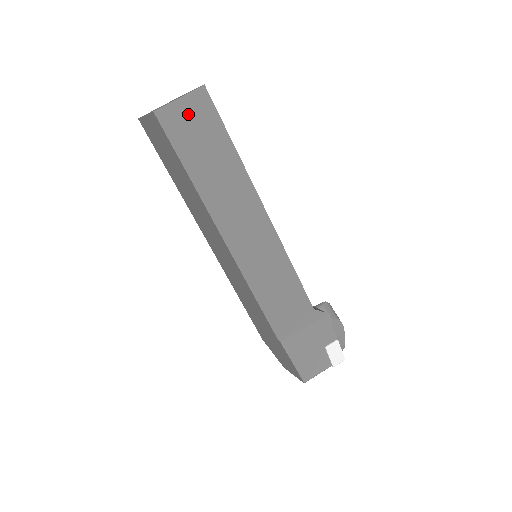
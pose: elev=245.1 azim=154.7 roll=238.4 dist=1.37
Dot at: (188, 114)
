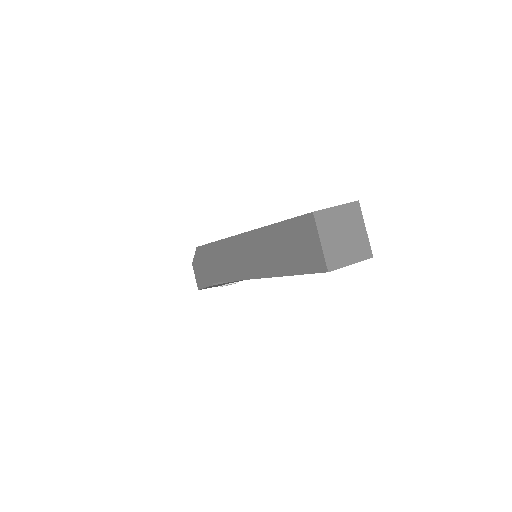
Dot at: occluded
